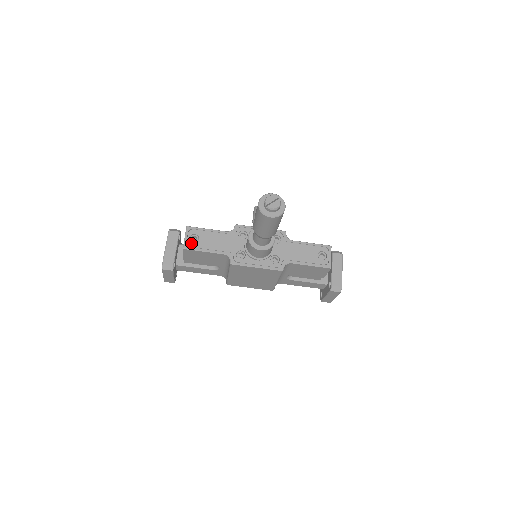
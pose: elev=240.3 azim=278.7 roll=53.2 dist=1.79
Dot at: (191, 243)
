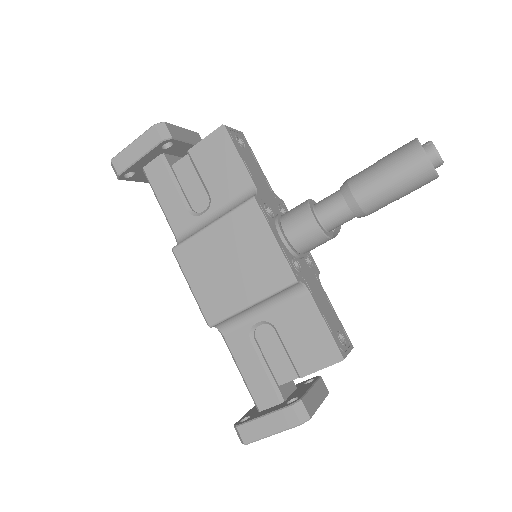
Dot at: (235, 136)
